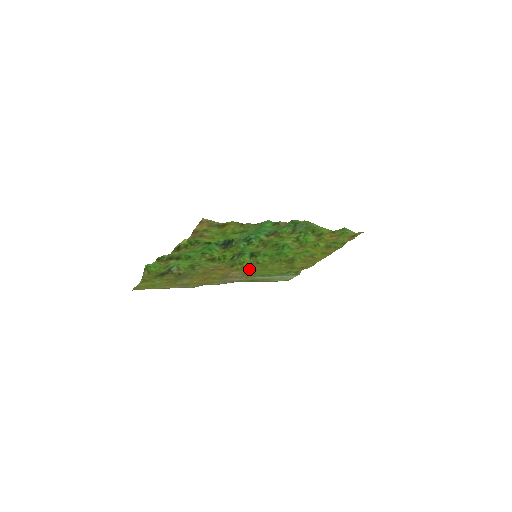
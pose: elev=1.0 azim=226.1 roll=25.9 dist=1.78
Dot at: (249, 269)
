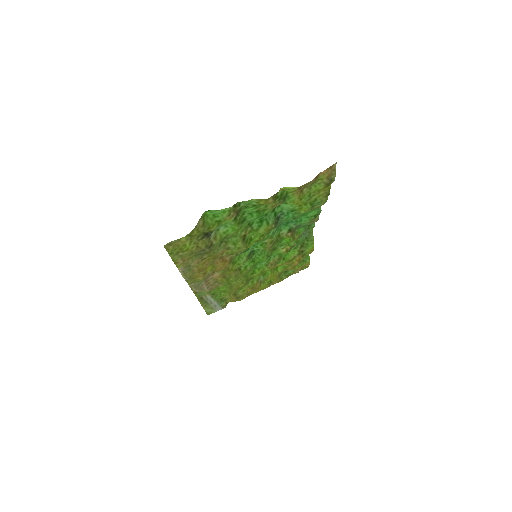
Dot at: (226, 276)
